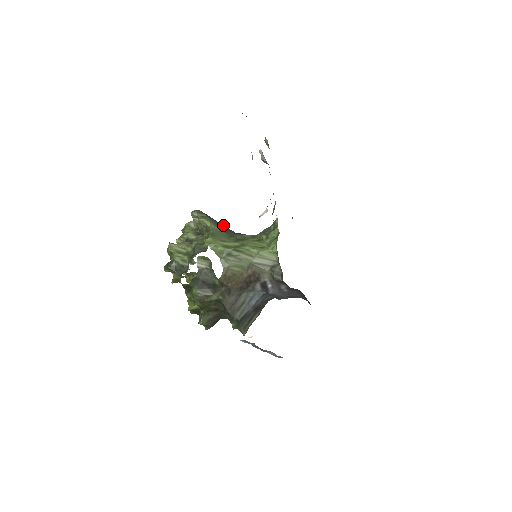
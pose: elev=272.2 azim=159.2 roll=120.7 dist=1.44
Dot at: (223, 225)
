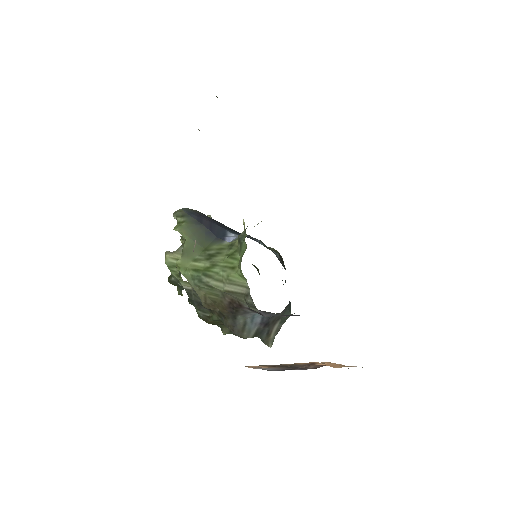
Dot at: (205, 227)
